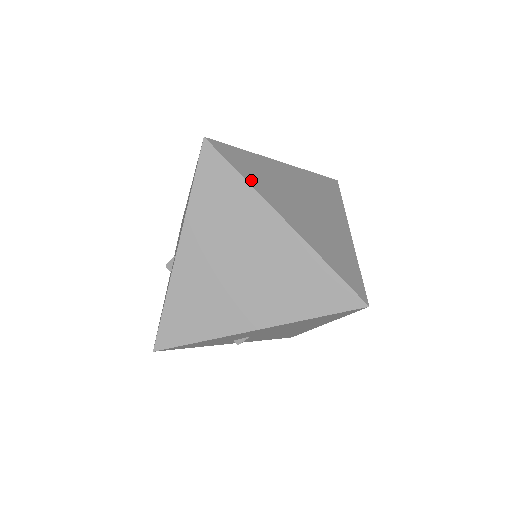
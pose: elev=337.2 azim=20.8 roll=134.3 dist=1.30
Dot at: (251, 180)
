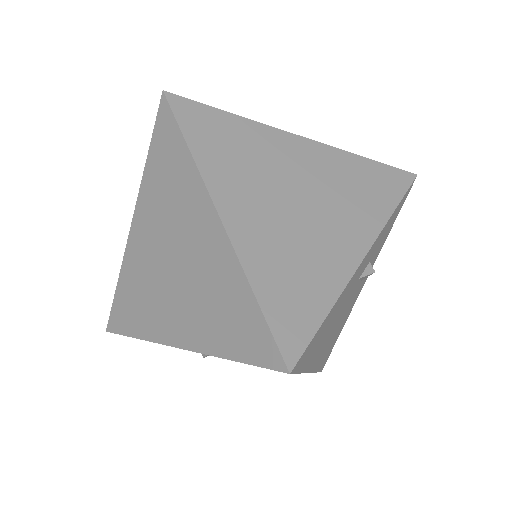
Dot at: (201, 153)
